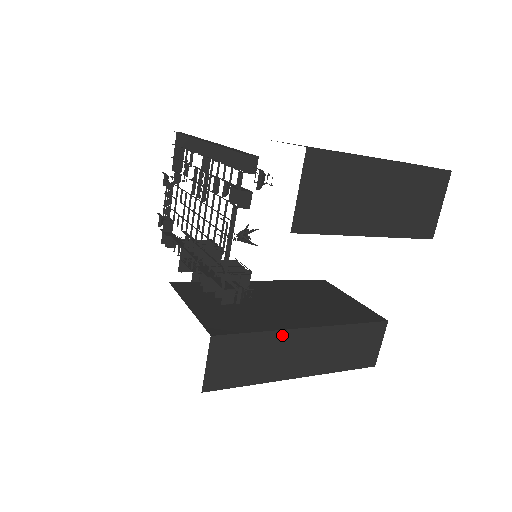
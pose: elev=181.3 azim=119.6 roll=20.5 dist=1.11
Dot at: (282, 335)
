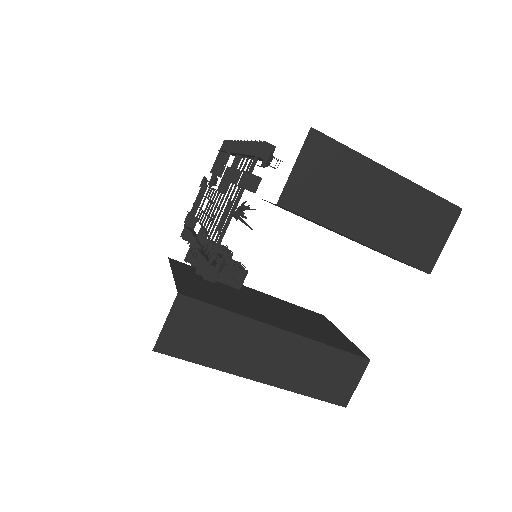
Dot at: (251, 324)
